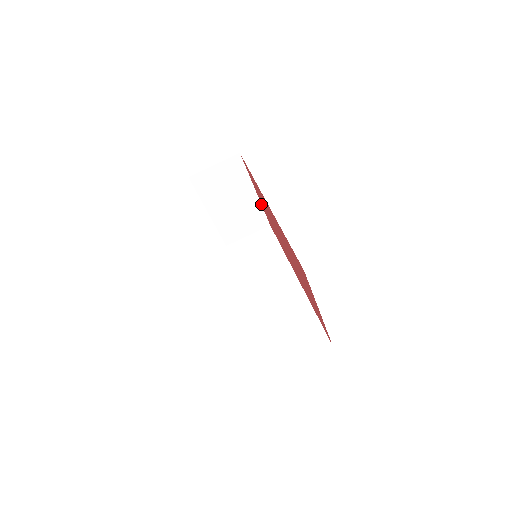
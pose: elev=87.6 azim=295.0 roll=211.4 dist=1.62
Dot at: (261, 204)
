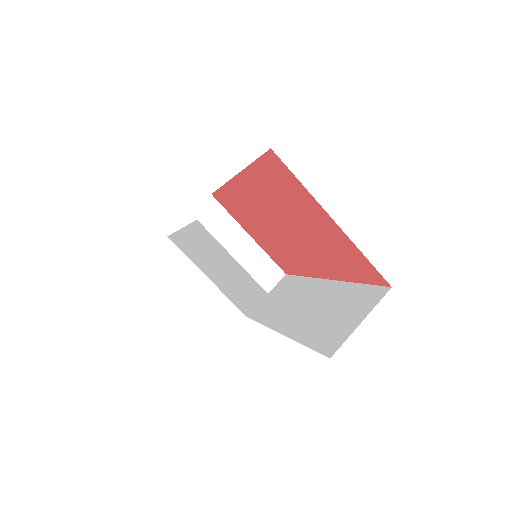
Dot at: (262, 249)
